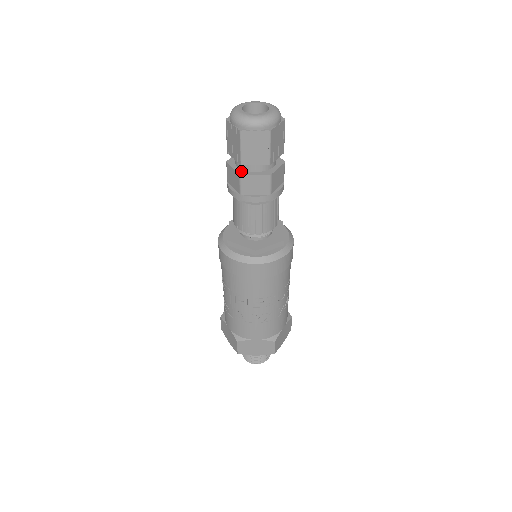
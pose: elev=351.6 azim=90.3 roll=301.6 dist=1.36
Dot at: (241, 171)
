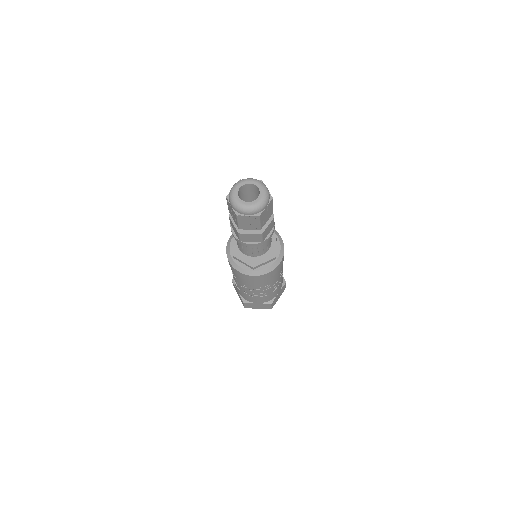
Dot at: (239, 229)
